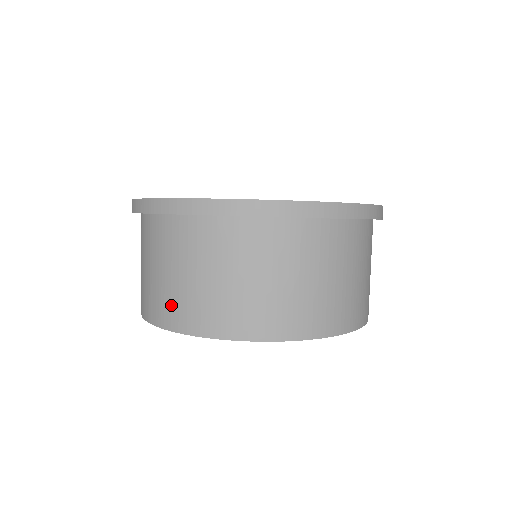
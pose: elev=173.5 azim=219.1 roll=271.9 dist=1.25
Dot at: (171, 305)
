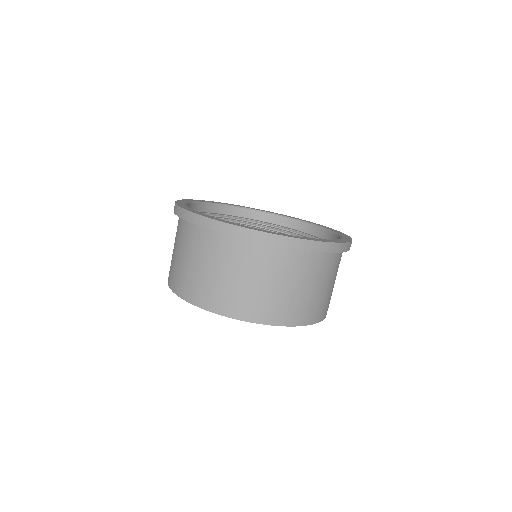
Dot at: (224, 297)
